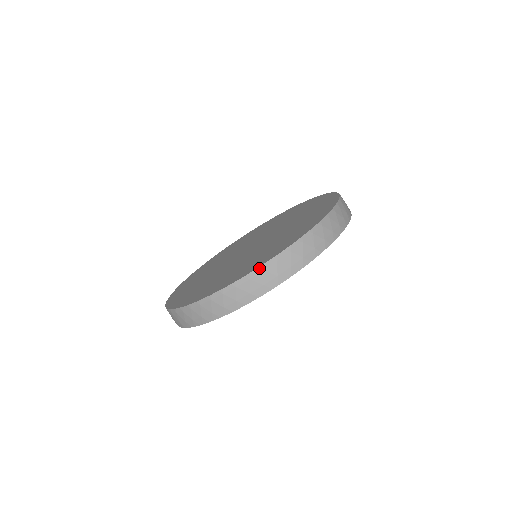
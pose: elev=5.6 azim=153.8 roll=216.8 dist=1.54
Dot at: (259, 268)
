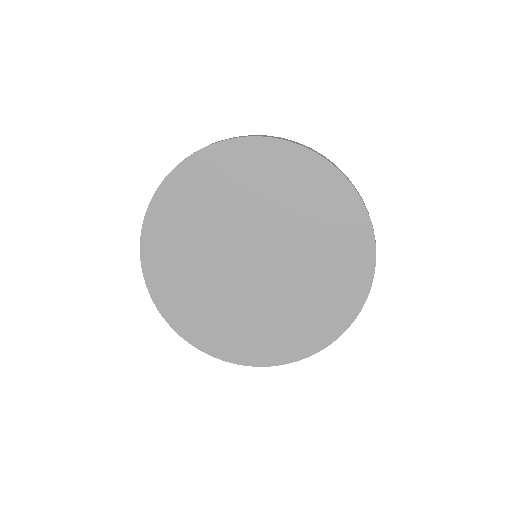
Dot at: occluded
